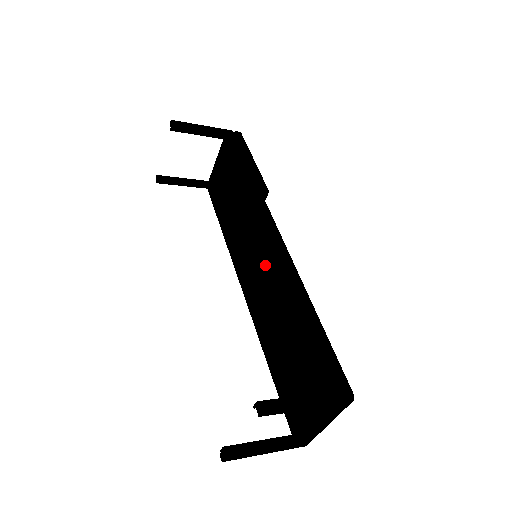
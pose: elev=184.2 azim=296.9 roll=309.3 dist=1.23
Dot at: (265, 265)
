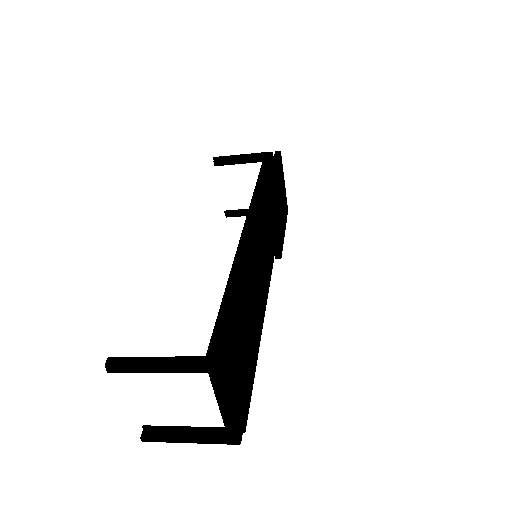
Dot at: occluded
